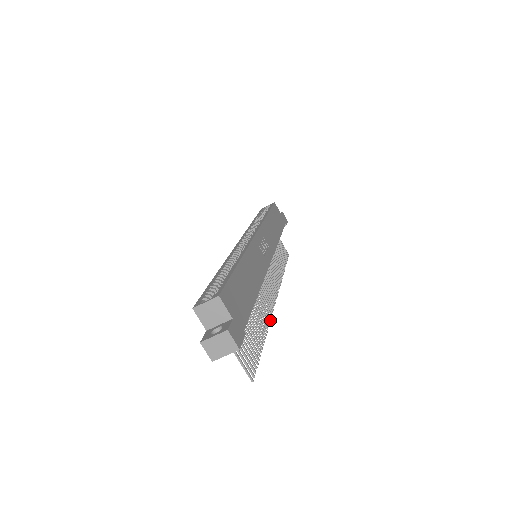
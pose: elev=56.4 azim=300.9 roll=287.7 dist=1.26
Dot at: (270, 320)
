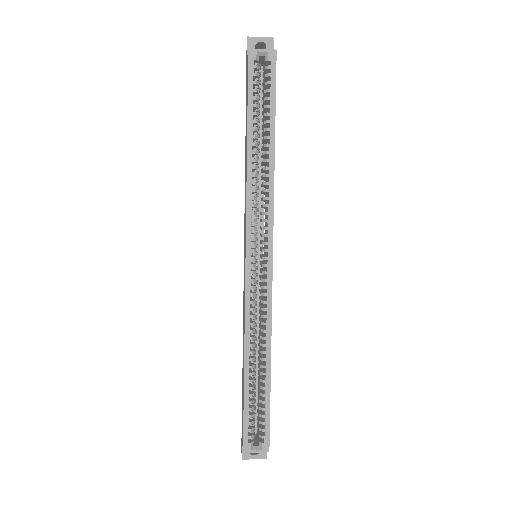
Dot at: occluded
